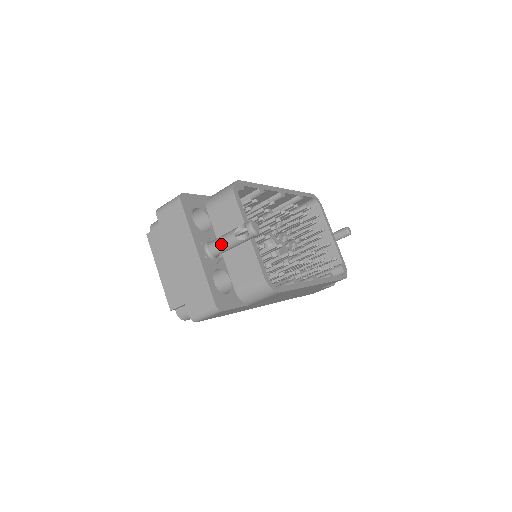
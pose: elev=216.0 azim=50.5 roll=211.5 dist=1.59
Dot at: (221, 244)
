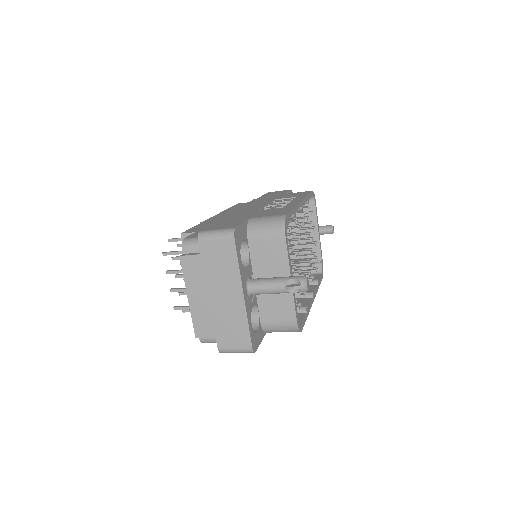
Dot at: (267, 290)
